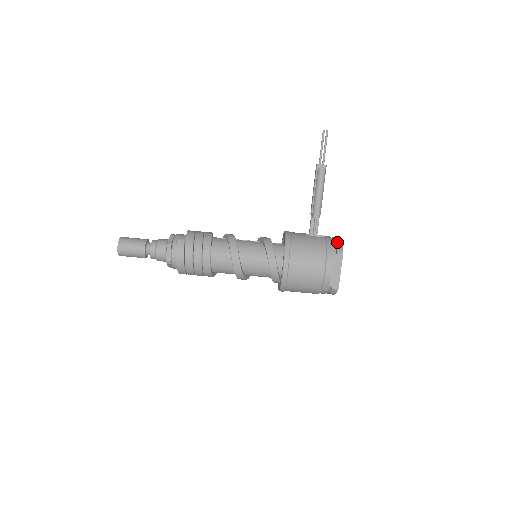
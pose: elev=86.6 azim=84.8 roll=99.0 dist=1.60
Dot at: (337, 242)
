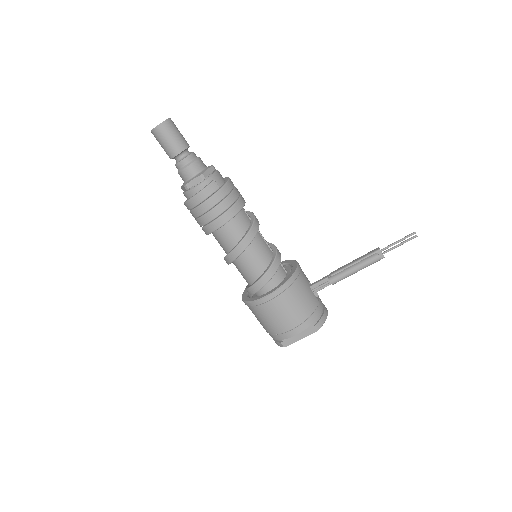
Dot at: (324, 316)
